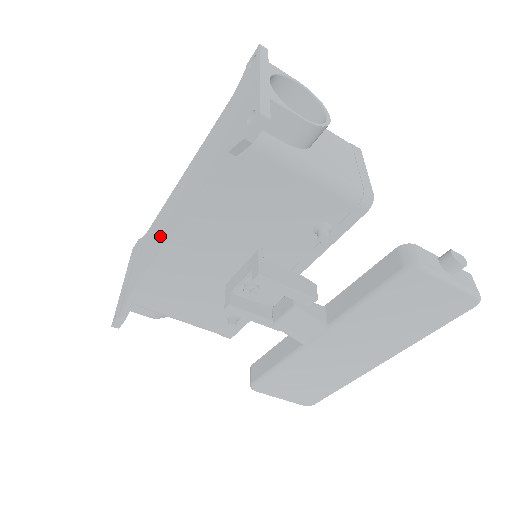
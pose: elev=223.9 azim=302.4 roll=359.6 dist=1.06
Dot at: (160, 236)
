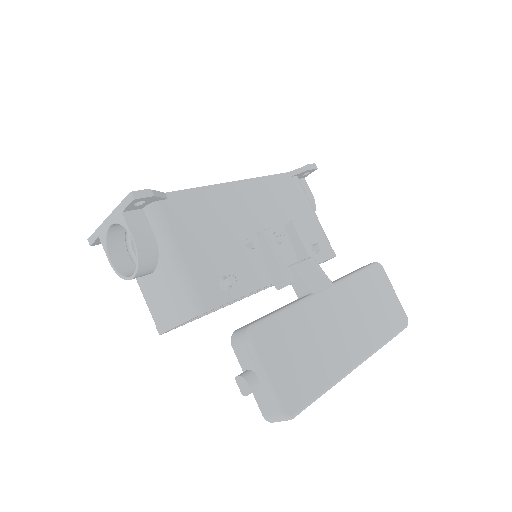
Dot at: occluded
